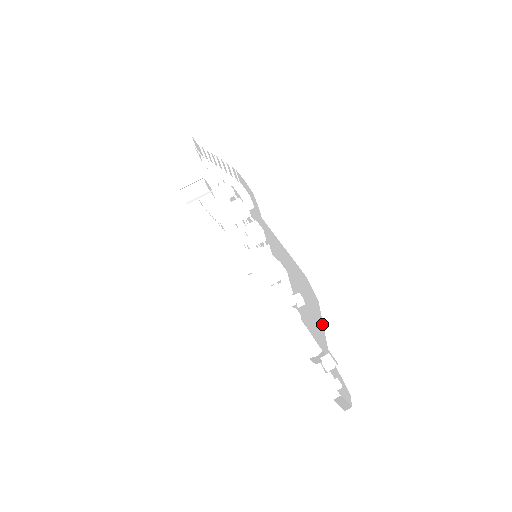
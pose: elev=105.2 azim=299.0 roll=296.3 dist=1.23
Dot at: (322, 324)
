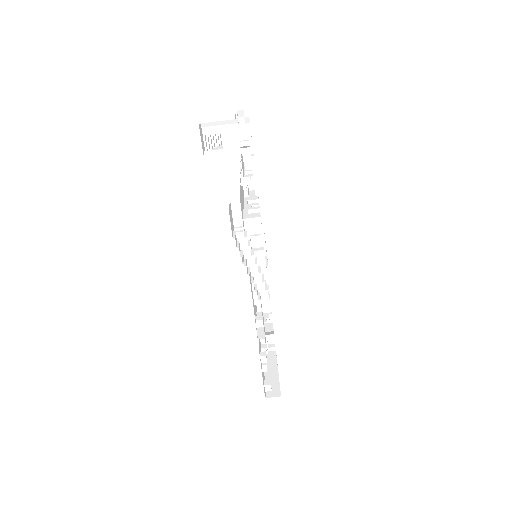
Dot at: occluded
